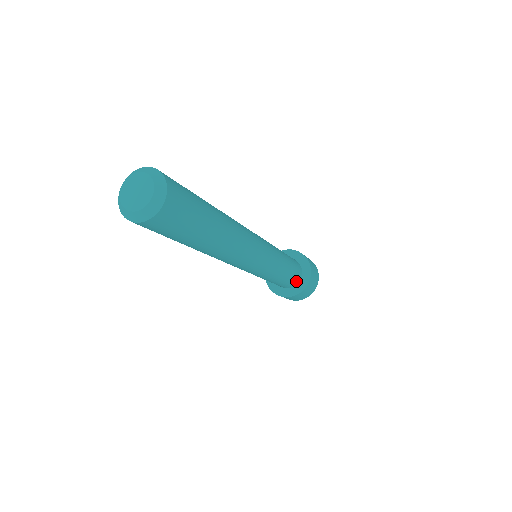
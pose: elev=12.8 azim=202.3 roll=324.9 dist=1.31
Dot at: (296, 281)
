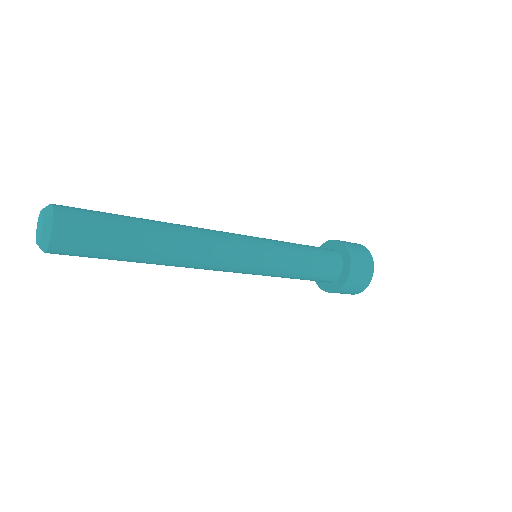
Dot at: (331, 278)
